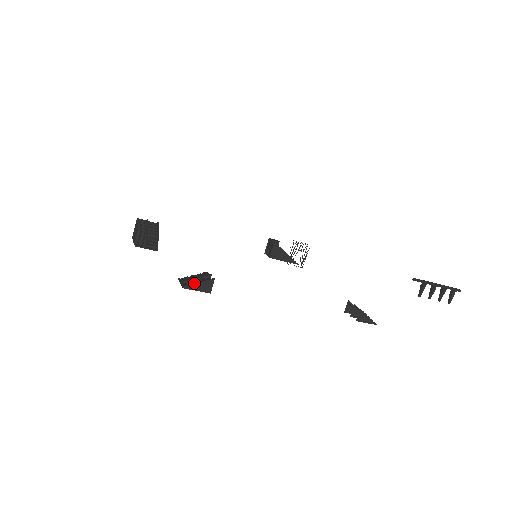
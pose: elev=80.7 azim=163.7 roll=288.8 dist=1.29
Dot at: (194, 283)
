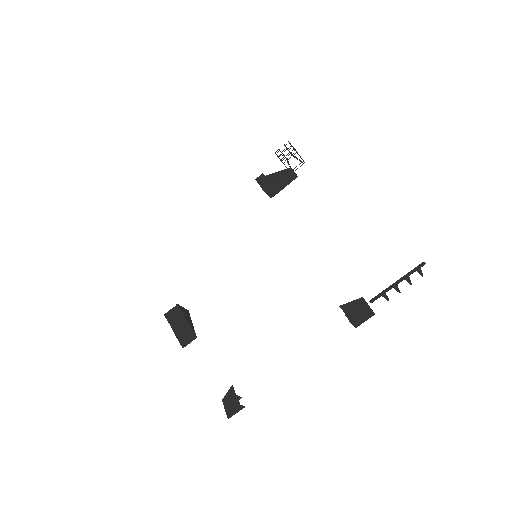
Dot at: (231, 413)
